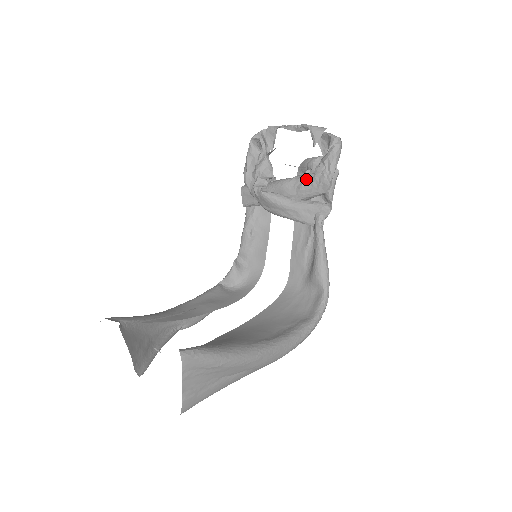
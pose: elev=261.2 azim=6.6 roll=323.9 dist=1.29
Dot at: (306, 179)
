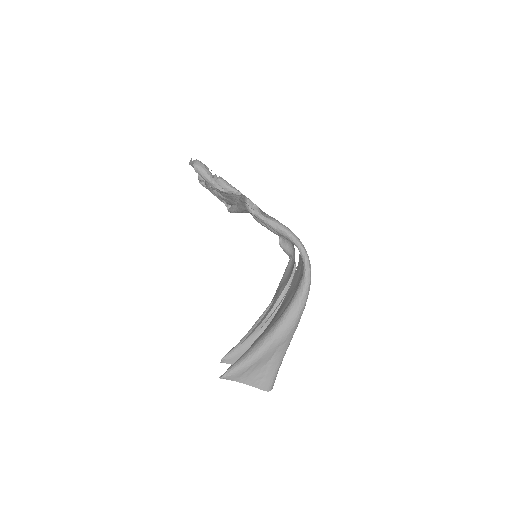
Dot at: (220, 194)
